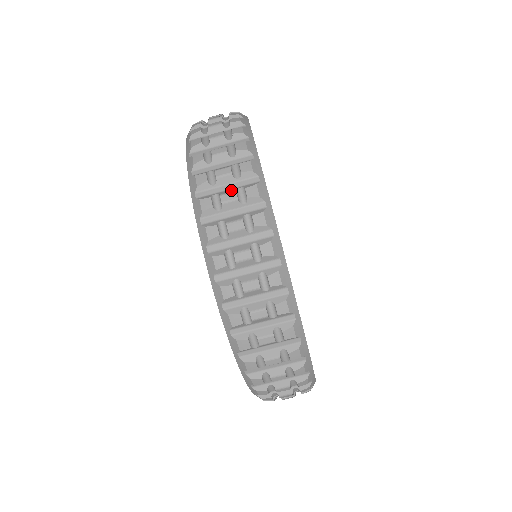
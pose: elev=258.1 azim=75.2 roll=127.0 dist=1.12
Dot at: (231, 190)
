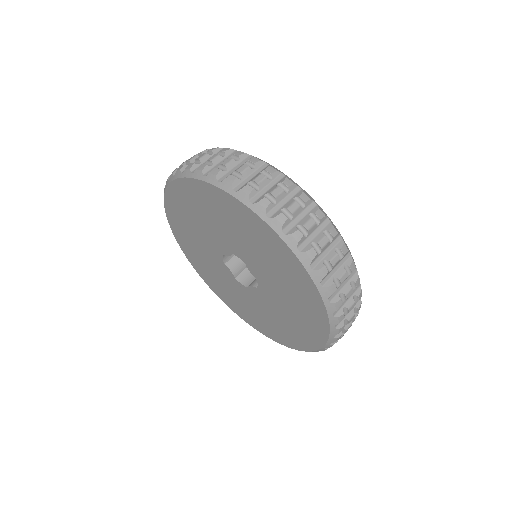
Dot at: (290, 202)
